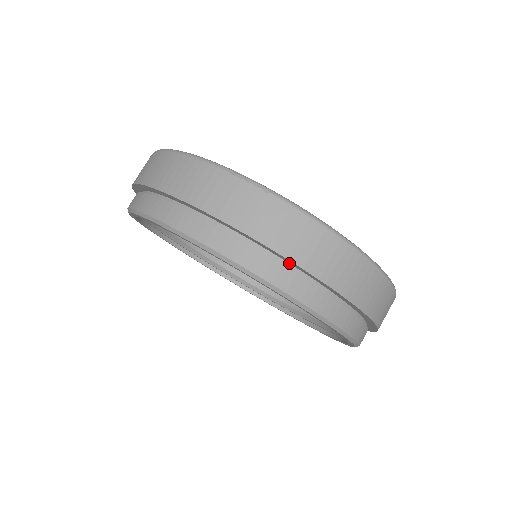
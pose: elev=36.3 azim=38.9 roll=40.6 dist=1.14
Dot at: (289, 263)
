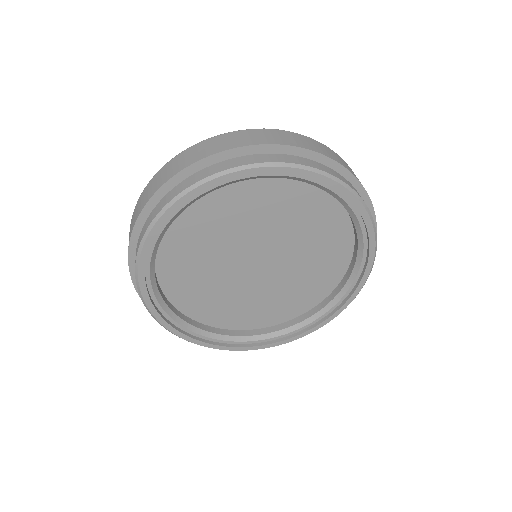
Dot at: occluded
